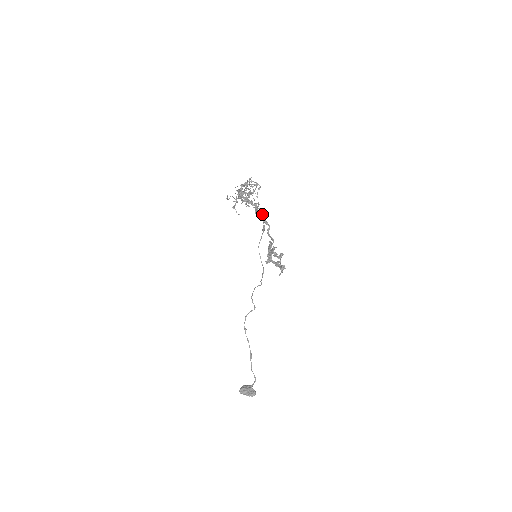
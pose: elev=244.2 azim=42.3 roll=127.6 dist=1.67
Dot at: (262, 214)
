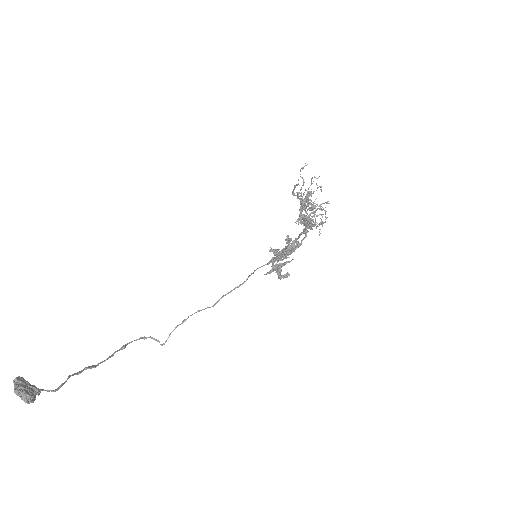
Dot at: occluded
